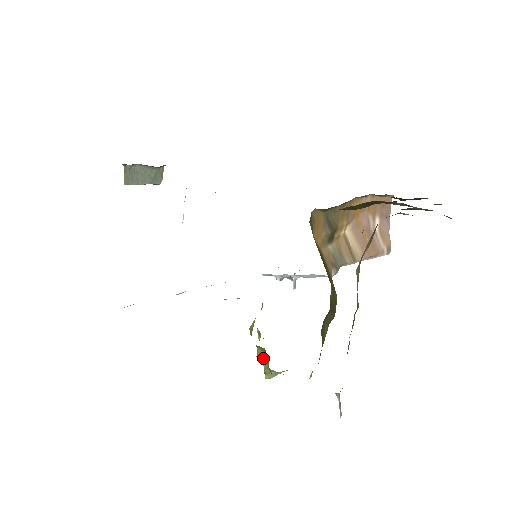
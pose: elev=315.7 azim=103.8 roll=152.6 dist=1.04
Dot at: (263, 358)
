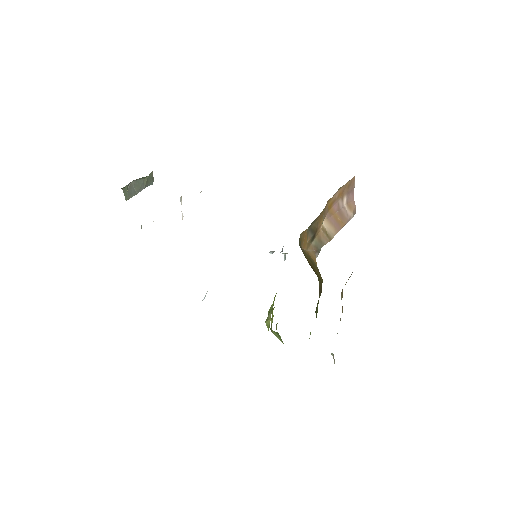
Dot at: (277, 335)
